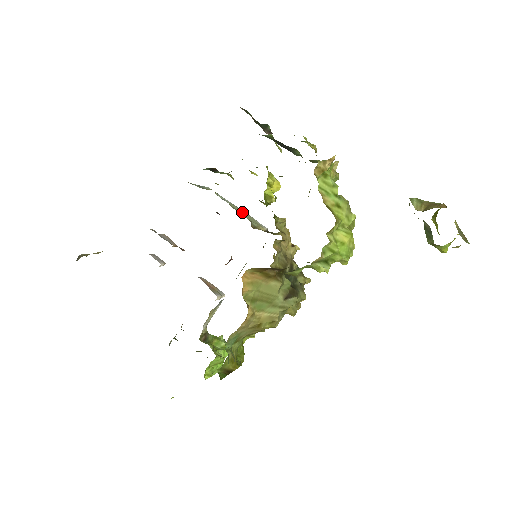
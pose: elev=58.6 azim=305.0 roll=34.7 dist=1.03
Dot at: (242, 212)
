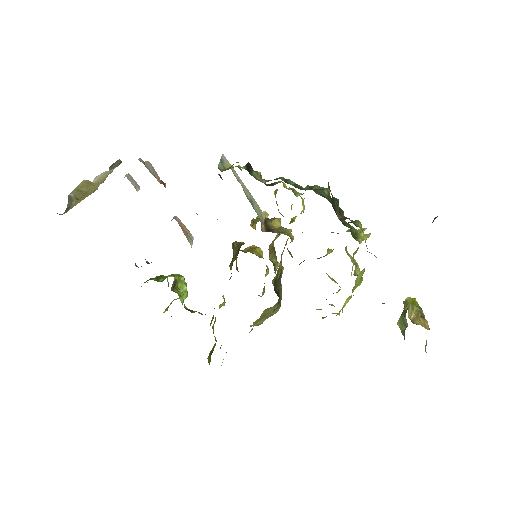
Dot at: (252, 200)
